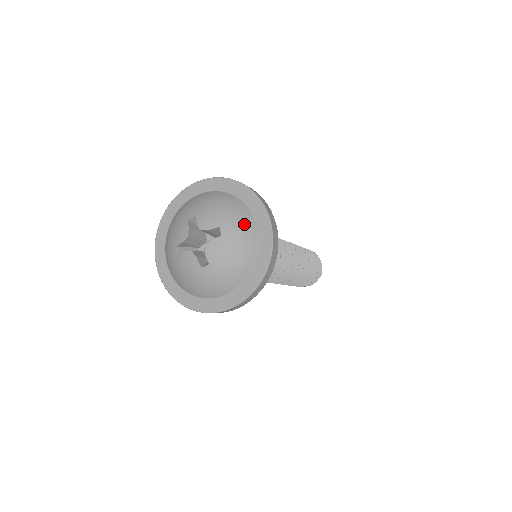
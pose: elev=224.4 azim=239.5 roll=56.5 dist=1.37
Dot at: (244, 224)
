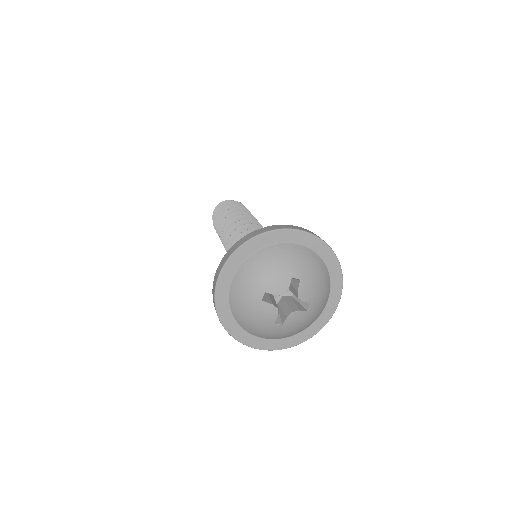
Dot at: (323, 305)
